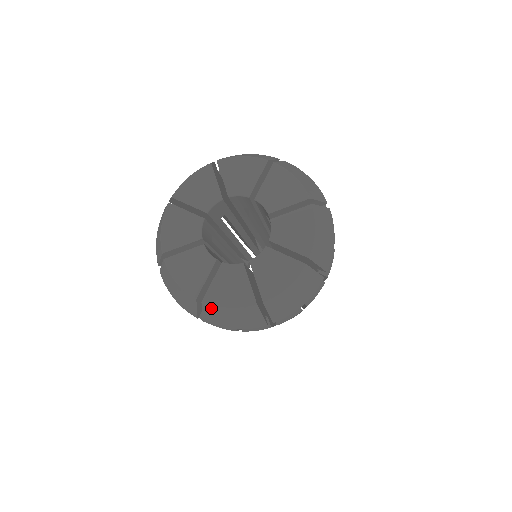
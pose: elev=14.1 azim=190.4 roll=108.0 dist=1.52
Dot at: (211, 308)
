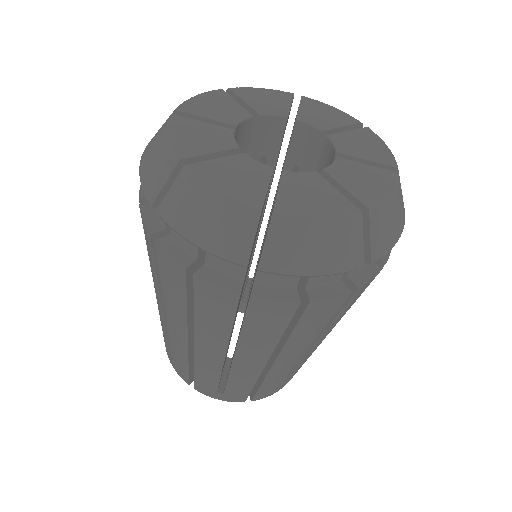
Dot at: (289, 223)
